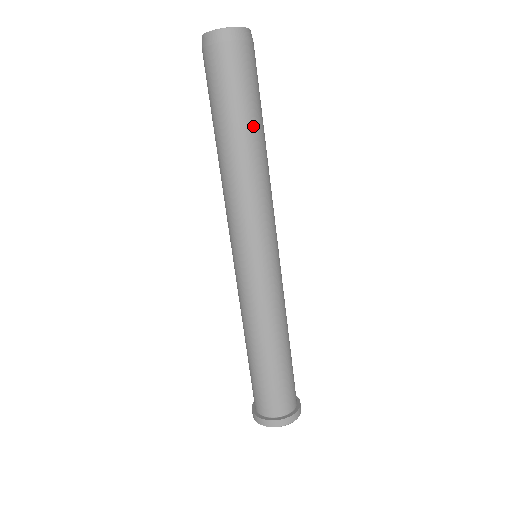
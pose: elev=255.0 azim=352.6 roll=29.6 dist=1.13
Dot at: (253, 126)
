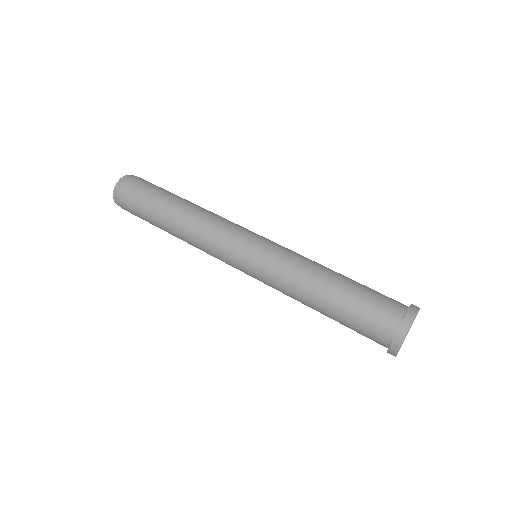
Dot at: (170, 200)
